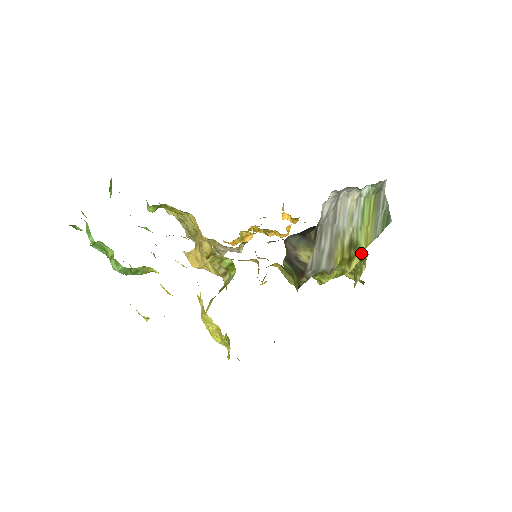
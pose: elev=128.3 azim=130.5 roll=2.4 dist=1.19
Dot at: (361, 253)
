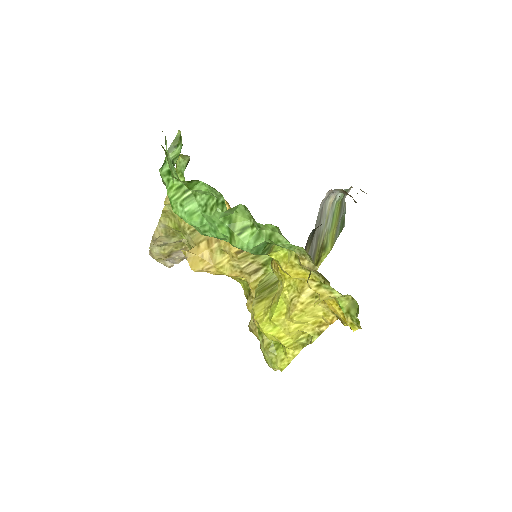
Dot at: (325, 255)
